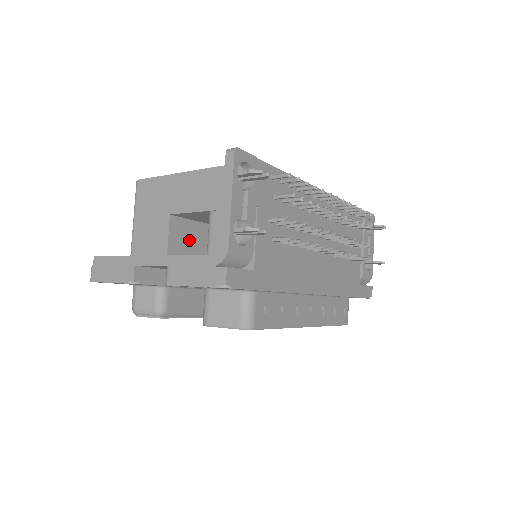
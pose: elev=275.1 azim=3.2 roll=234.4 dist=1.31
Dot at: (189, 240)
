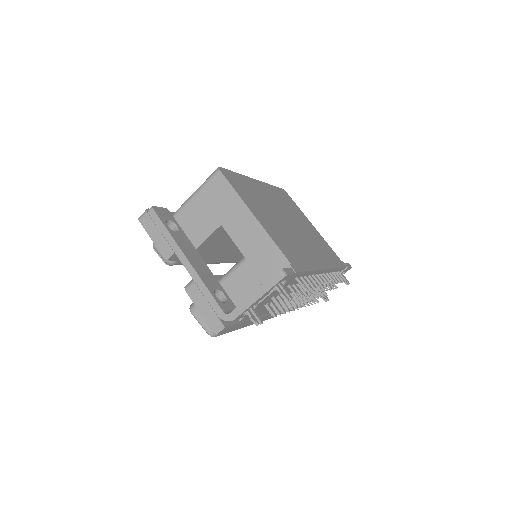
Dot at: (221, 237)
